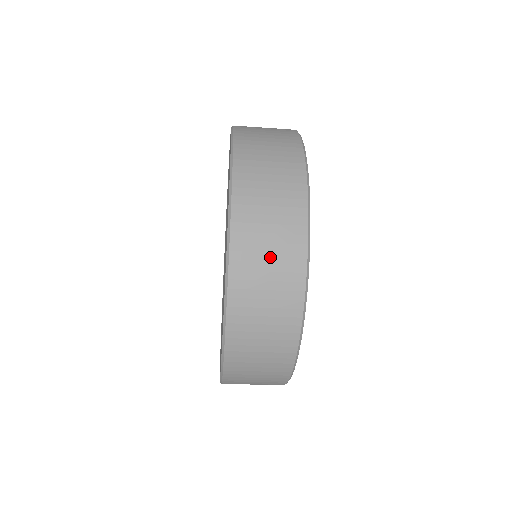
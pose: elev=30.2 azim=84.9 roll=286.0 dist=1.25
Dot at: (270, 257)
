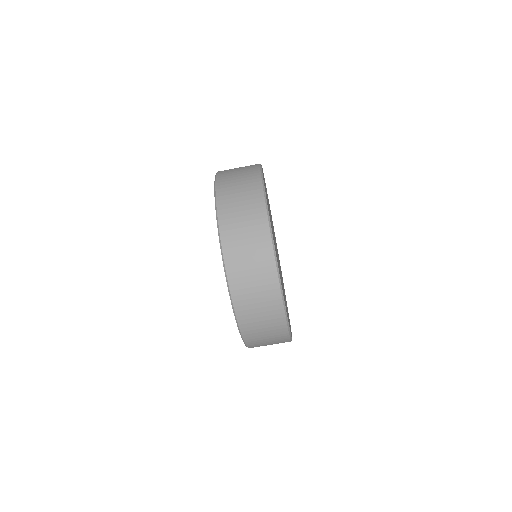
Dot at: (240, 195)
